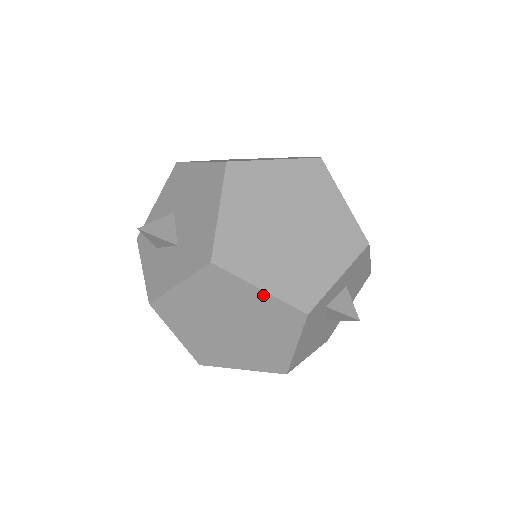
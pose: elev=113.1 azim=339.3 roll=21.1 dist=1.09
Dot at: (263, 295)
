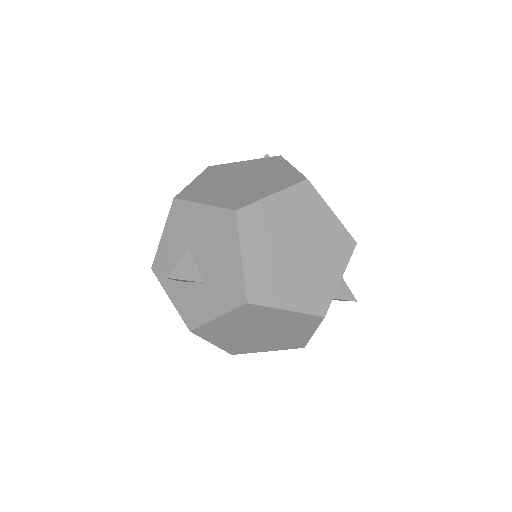
Dot at: (289, 313)
